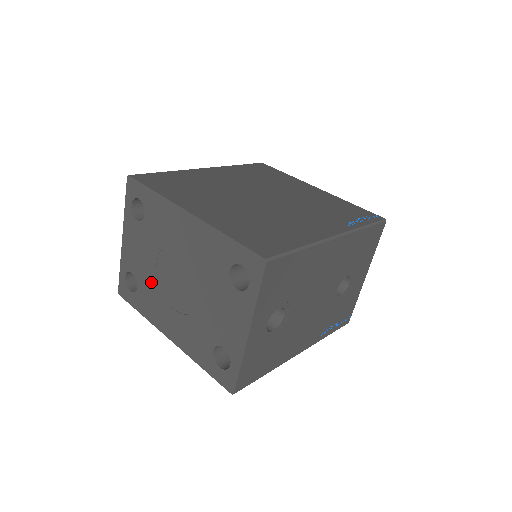
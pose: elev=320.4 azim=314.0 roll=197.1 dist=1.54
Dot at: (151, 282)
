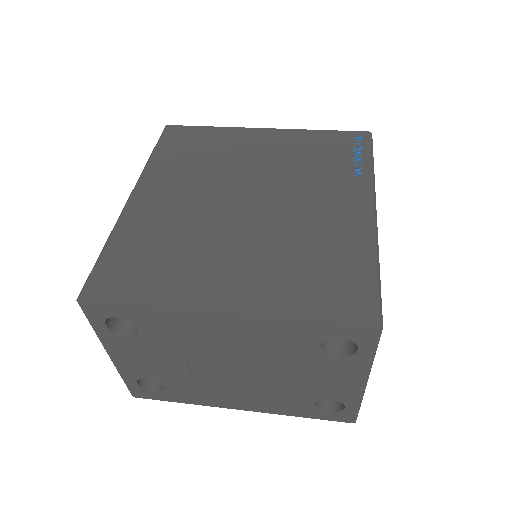
Dot at: (186, 379)
